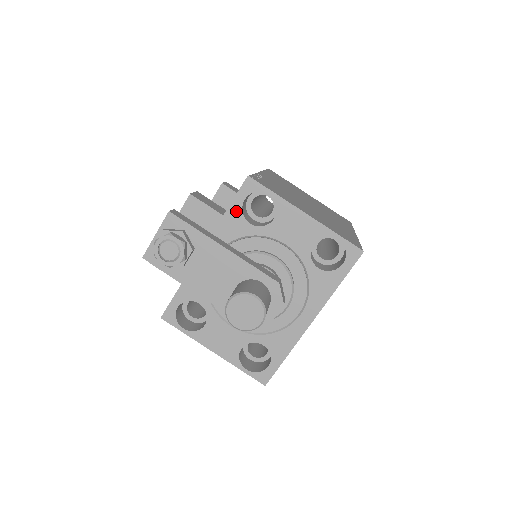
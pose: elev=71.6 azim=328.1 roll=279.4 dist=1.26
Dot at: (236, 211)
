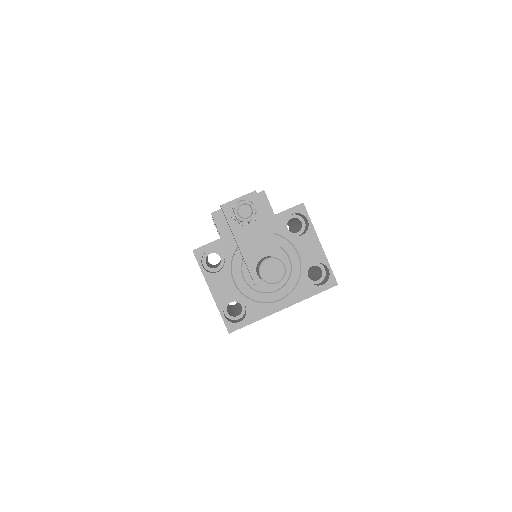
Dot at: (284, 217)
